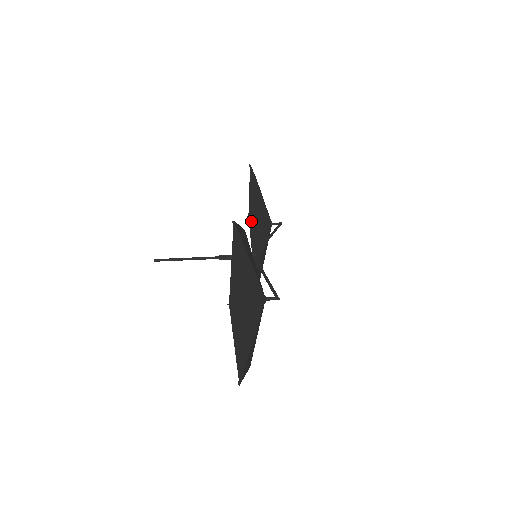
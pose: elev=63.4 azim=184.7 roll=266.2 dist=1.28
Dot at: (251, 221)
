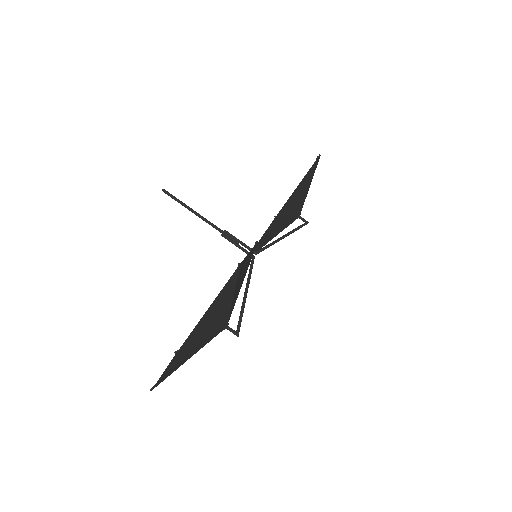
Dot at: (276, 220)
